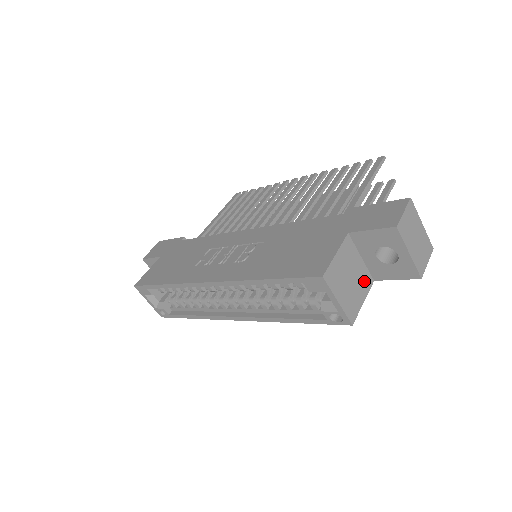
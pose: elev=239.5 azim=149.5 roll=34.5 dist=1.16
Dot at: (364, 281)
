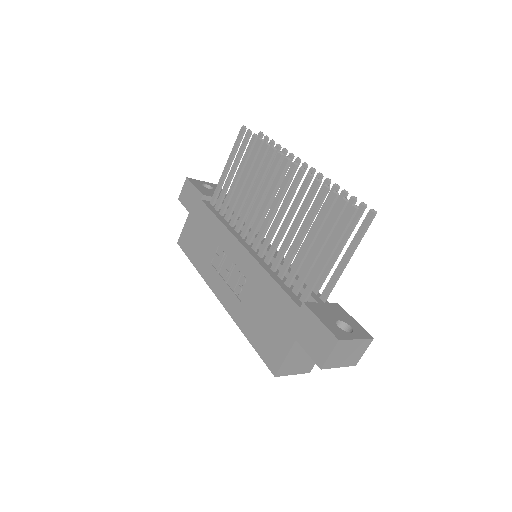
Dot at: occluded
